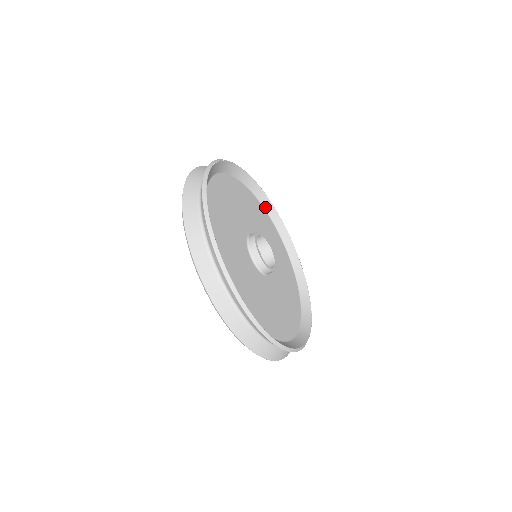
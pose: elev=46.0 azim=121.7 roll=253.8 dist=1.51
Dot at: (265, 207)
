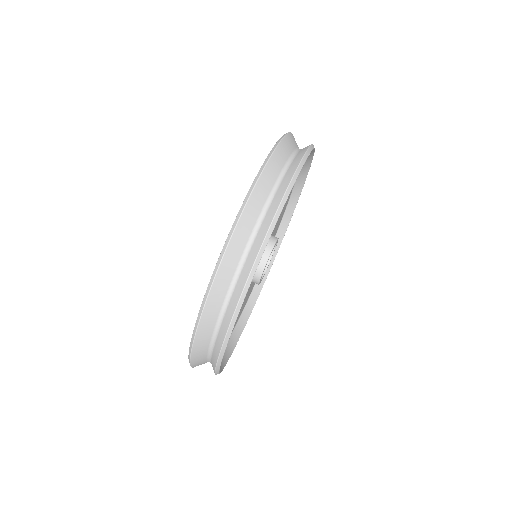
Dot at: (277, 234)
